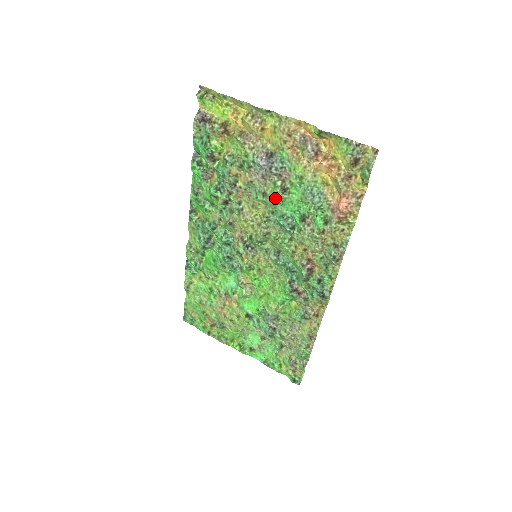
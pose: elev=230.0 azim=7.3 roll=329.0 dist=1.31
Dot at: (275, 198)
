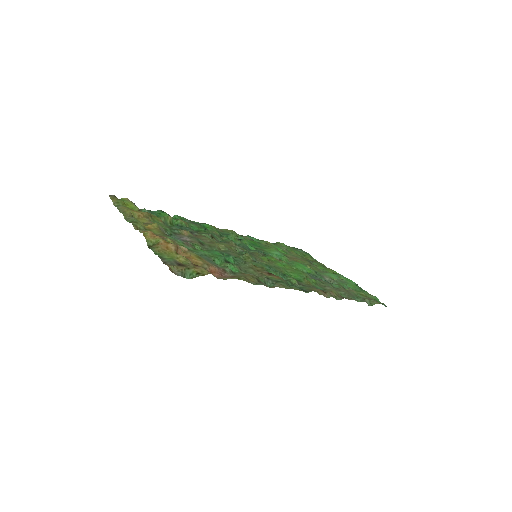
Dot at: (204, 250)
